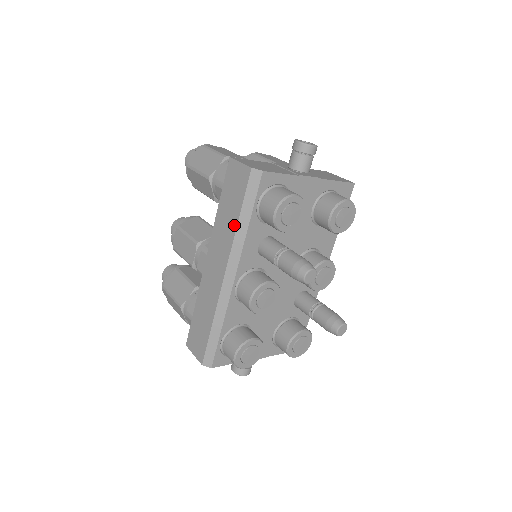
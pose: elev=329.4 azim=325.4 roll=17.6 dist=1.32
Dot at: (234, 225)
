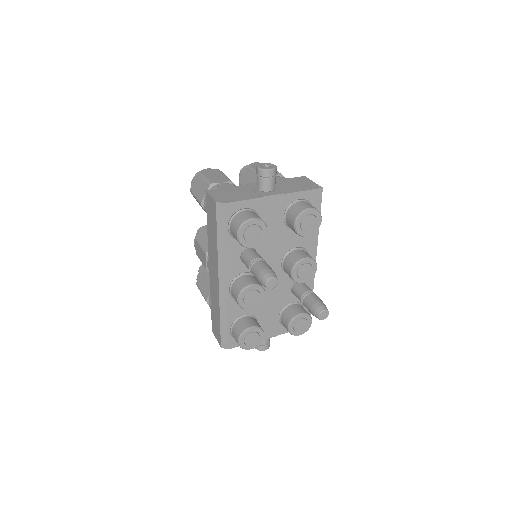
Dot at: (216, 245)
